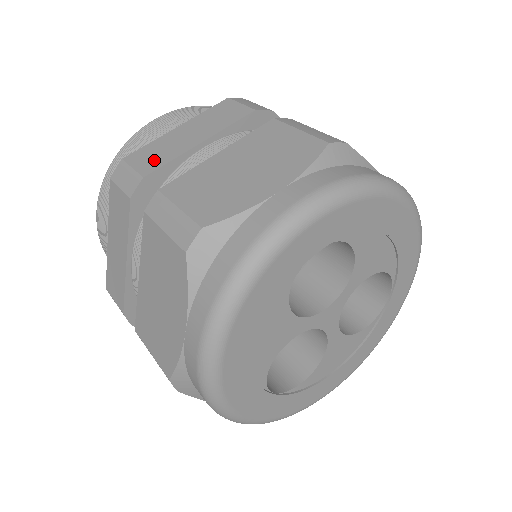
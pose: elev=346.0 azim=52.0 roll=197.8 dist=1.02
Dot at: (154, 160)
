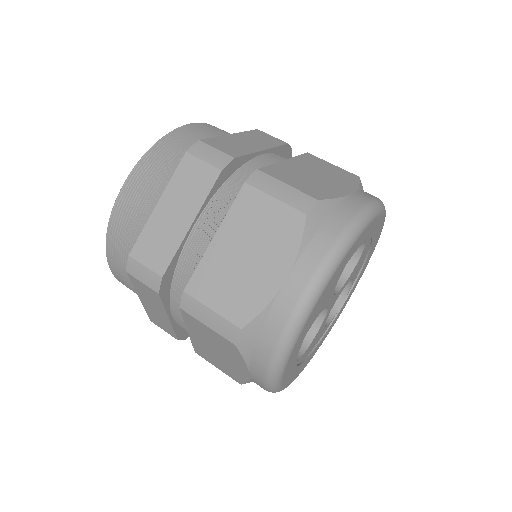
Dot at: (233, 149)
